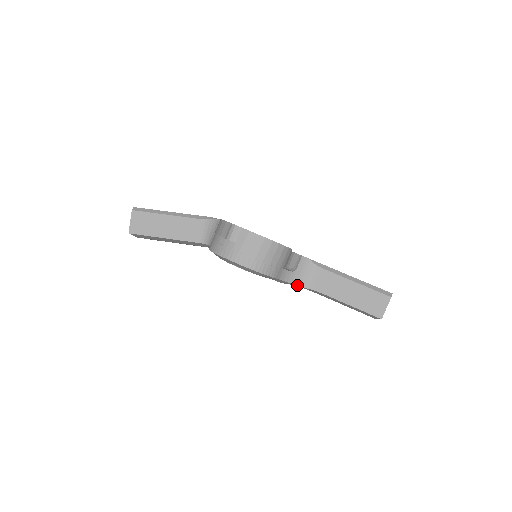
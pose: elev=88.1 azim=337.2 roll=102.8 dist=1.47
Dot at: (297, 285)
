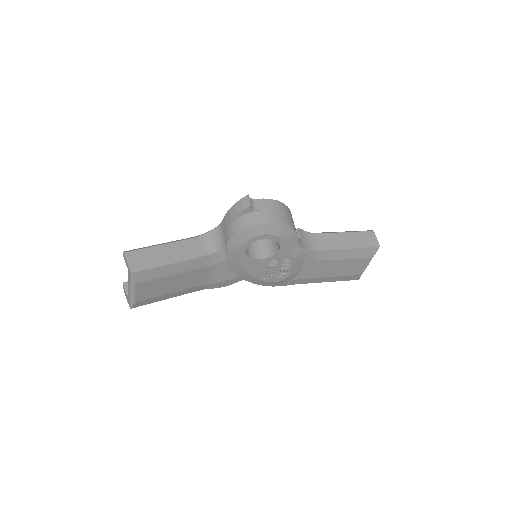
Dot at: (309, 250)
